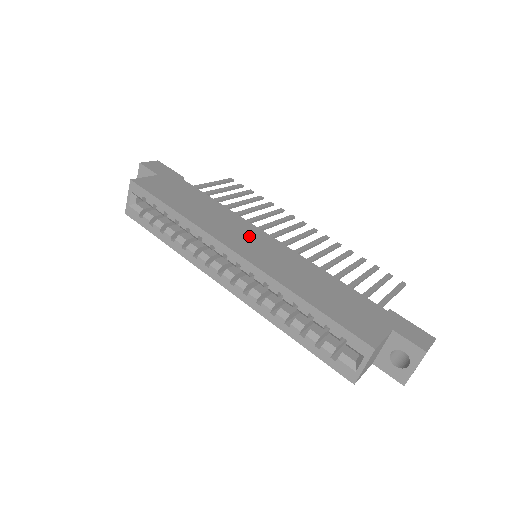
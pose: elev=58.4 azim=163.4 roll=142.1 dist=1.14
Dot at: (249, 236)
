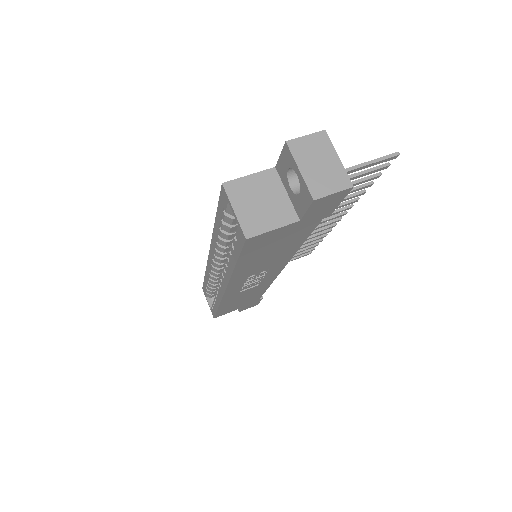
Dot at: occluded
